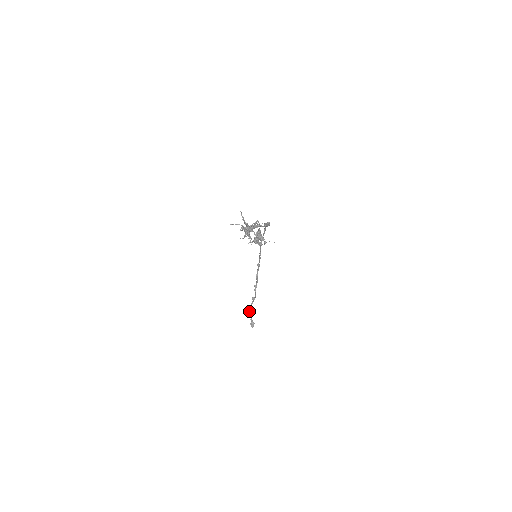
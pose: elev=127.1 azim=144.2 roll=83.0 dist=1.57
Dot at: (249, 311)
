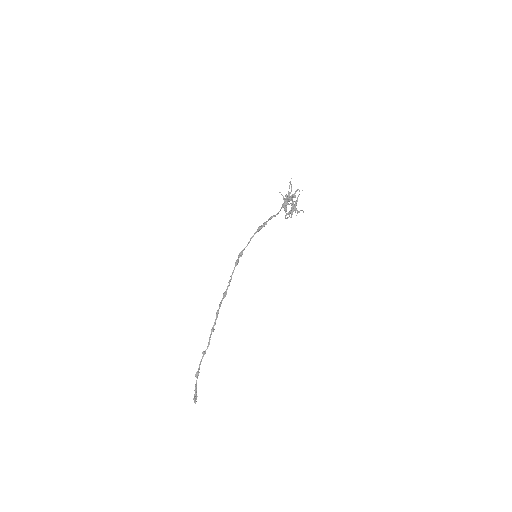
Dot at: (196, 375)
